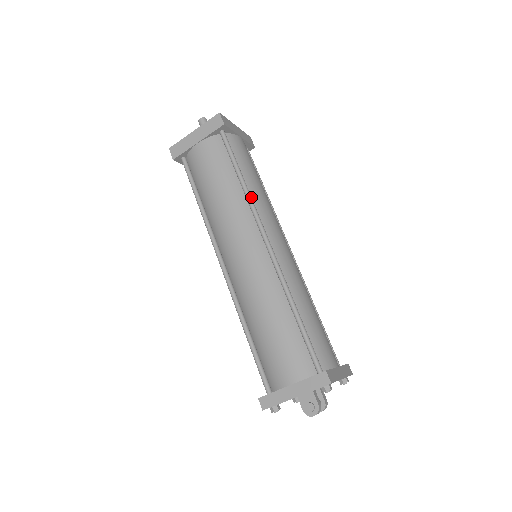
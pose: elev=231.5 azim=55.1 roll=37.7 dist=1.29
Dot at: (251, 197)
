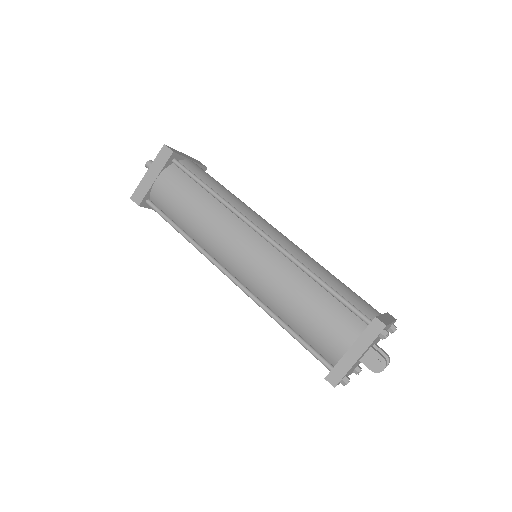
Dot at: (228, 202)
